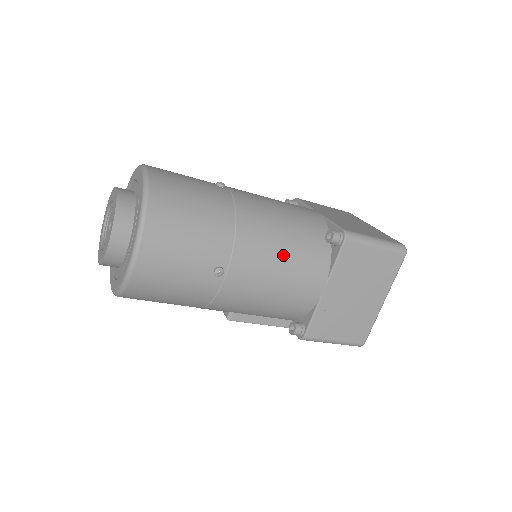
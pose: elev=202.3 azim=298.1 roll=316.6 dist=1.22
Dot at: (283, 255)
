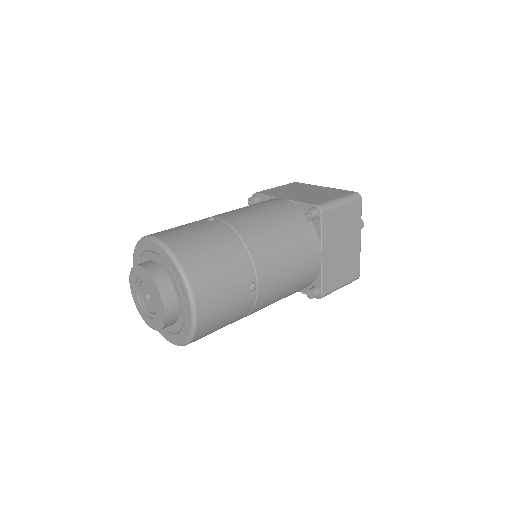
Dot at: occluded
